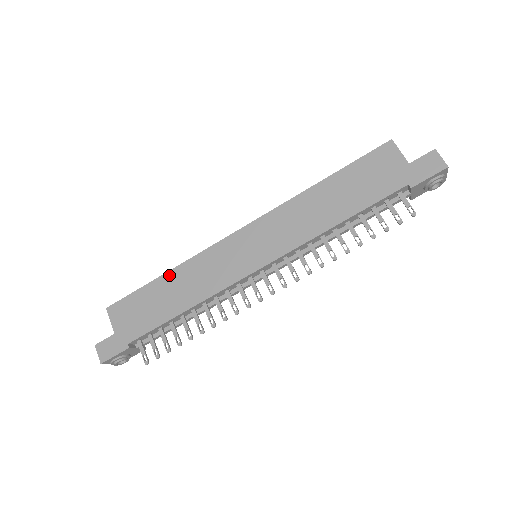
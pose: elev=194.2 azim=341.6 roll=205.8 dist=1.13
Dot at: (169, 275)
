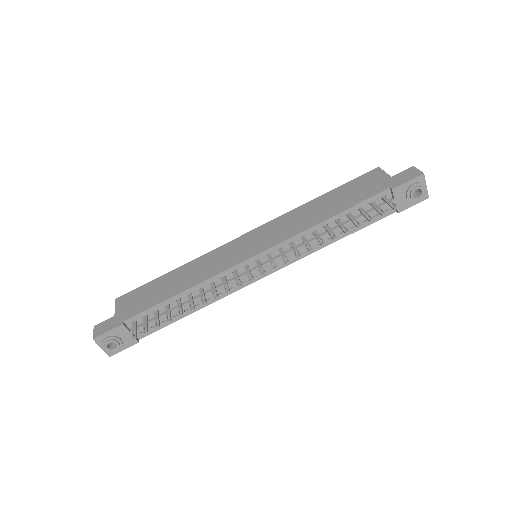
Dot at: (177, 270)
